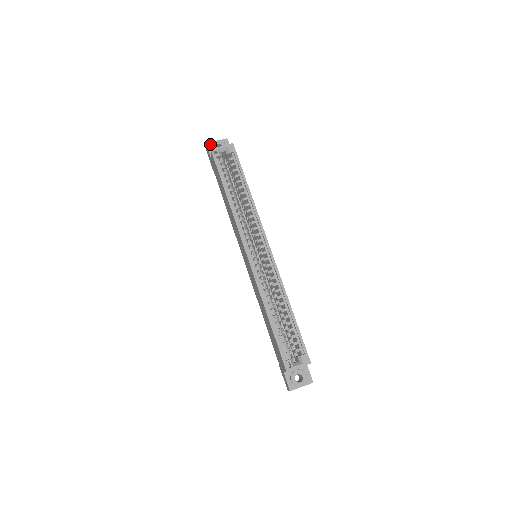
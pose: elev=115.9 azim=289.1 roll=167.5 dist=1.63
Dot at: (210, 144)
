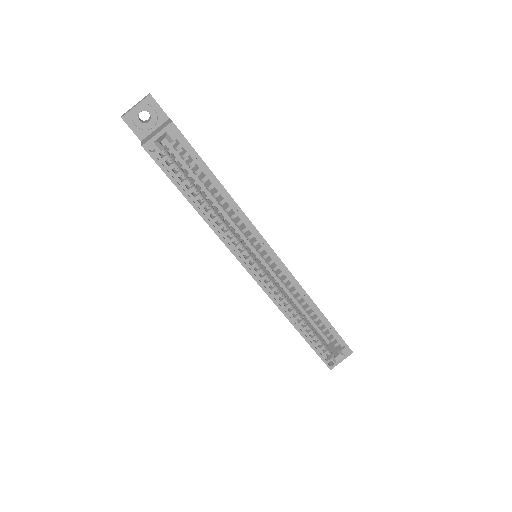
Dot at: (128, 116)
